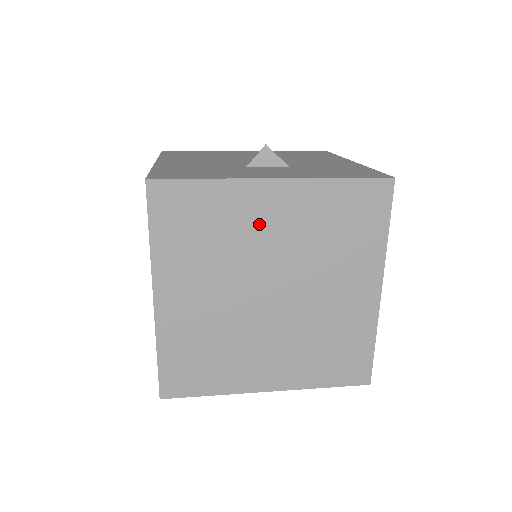
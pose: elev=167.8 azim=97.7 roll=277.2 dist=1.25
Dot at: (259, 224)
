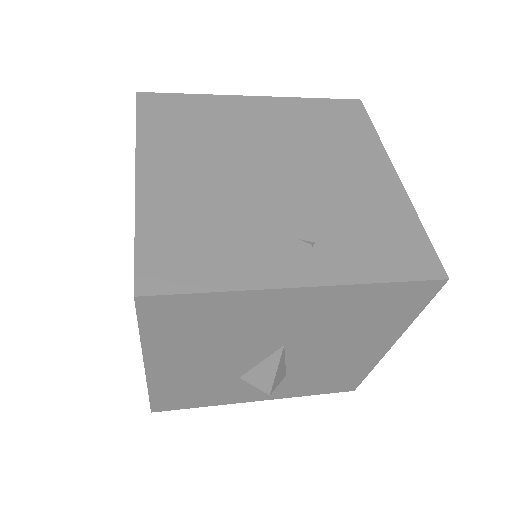
Dot at: (247, 122)
